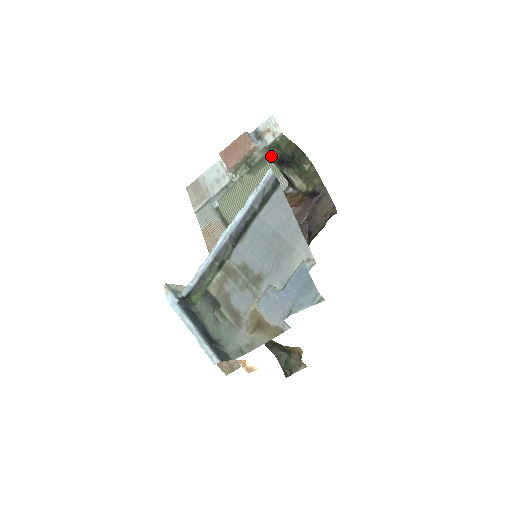
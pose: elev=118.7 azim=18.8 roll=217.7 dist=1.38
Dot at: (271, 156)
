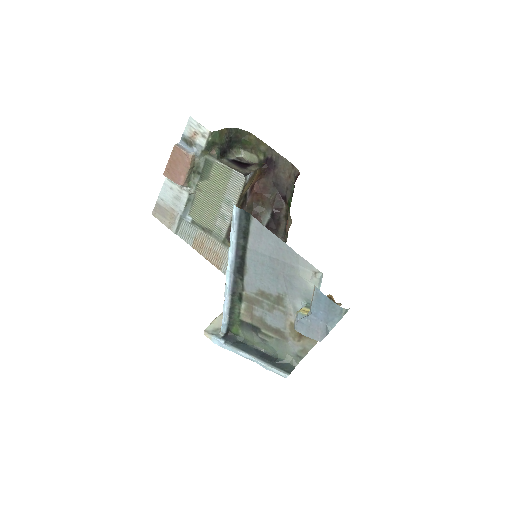
Dot at: (212, 156)
